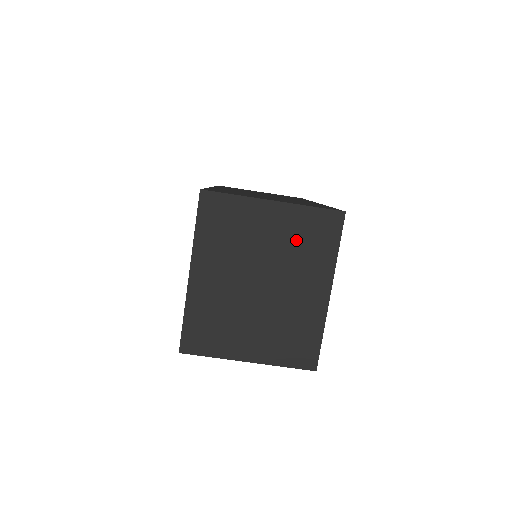
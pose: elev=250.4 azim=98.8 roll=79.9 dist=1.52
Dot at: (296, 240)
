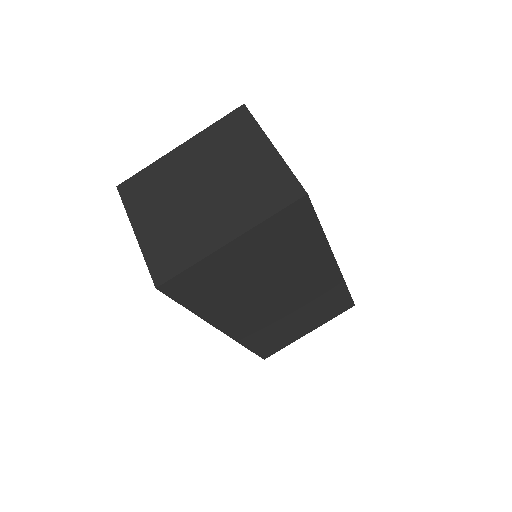
Dot at: (255, 182)
